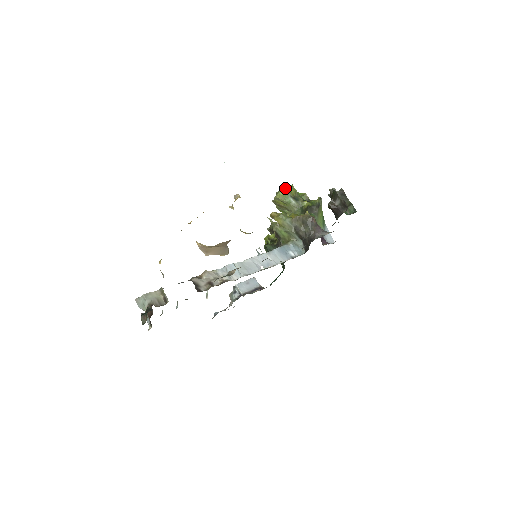
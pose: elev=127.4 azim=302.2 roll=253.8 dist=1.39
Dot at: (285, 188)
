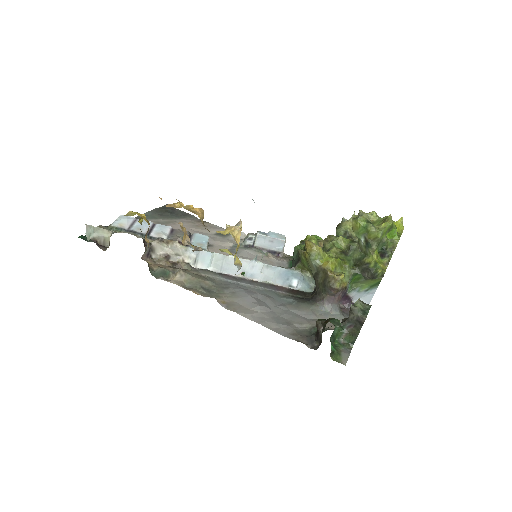
Dot at: (370, 224)
